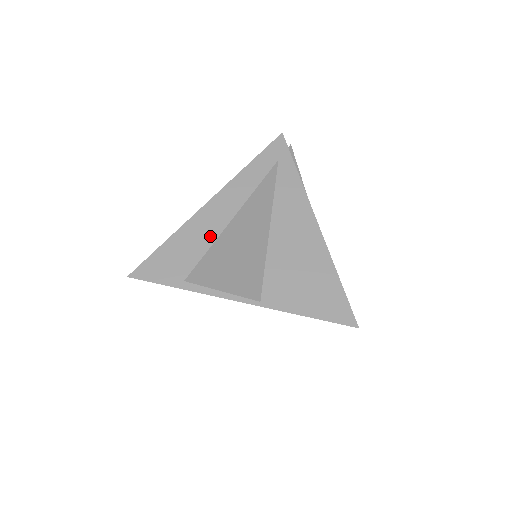
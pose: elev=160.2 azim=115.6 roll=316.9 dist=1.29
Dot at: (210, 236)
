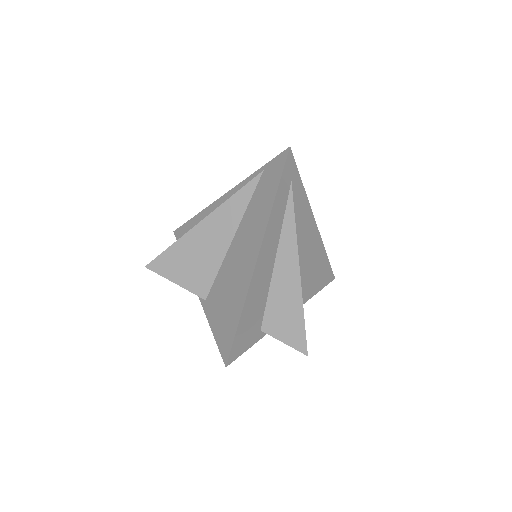
Dot at: (265, 287)
